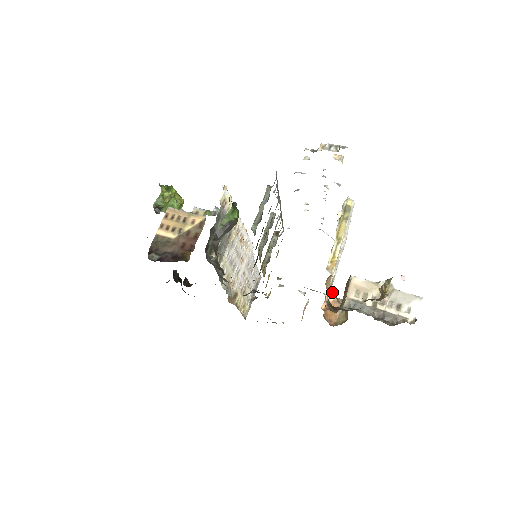
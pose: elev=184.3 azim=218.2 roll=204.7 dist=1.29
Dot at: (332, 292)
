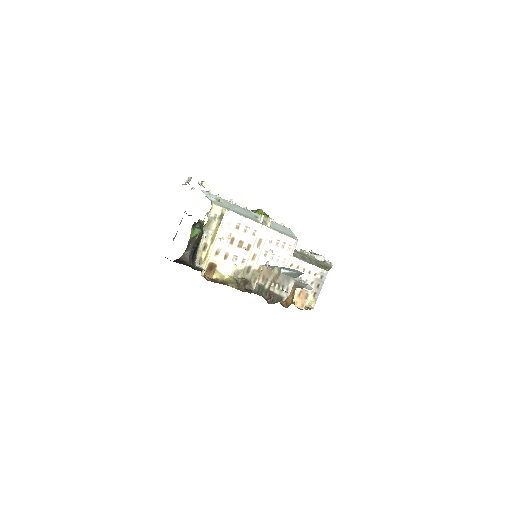
Dot at: (230, 279)
